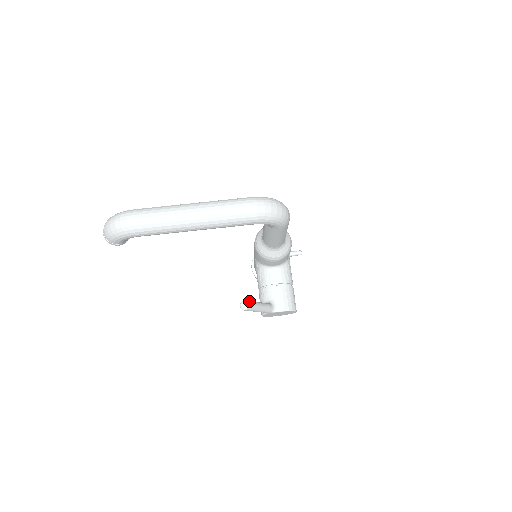
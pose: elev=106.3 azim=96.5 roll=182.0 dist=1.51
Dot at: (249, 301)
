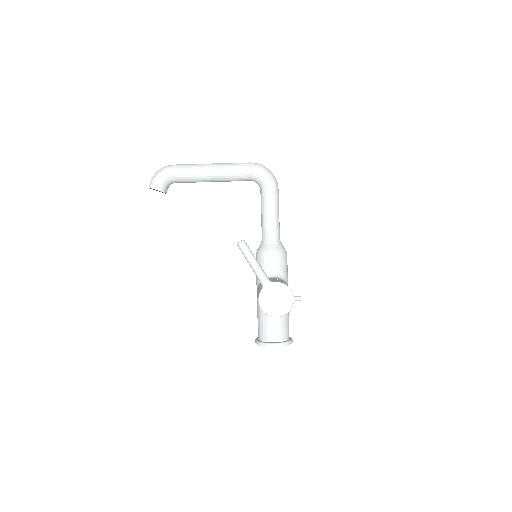
Dot at: occluded
